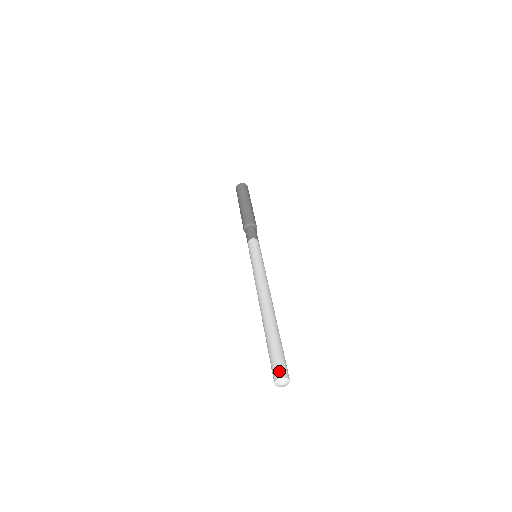
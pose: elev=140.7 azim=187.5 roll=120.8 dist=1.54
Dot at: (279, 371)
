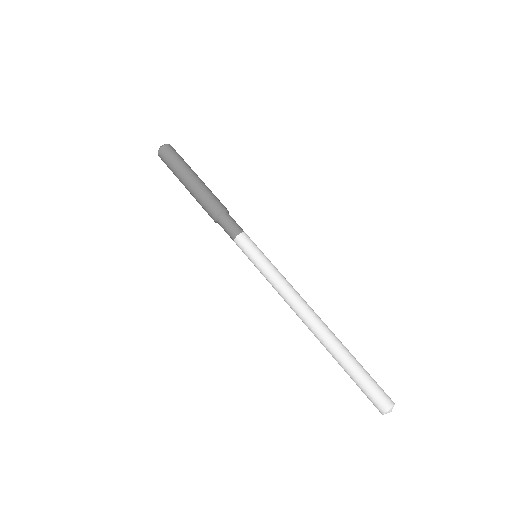
Dot at: (388, 398)
